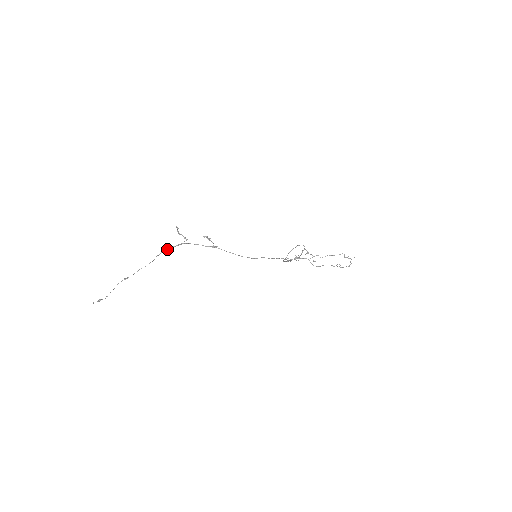
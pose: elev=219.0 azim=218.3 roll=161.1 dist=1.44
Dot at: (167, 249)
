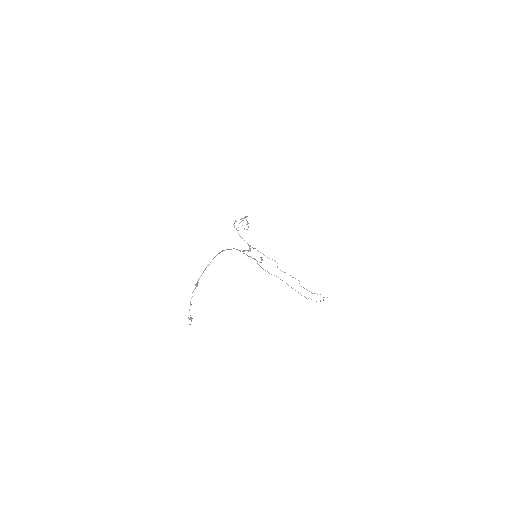
Dot at: (222, 251)
